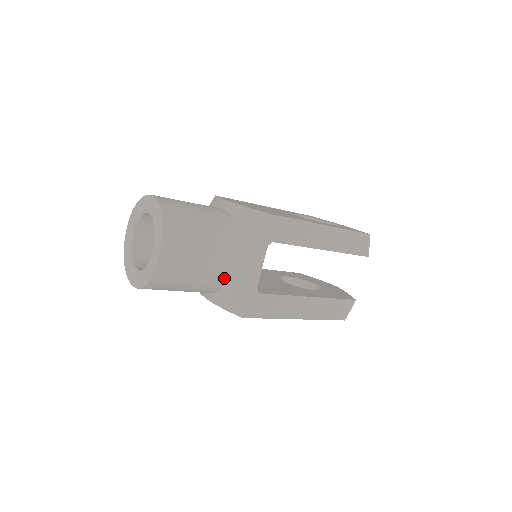
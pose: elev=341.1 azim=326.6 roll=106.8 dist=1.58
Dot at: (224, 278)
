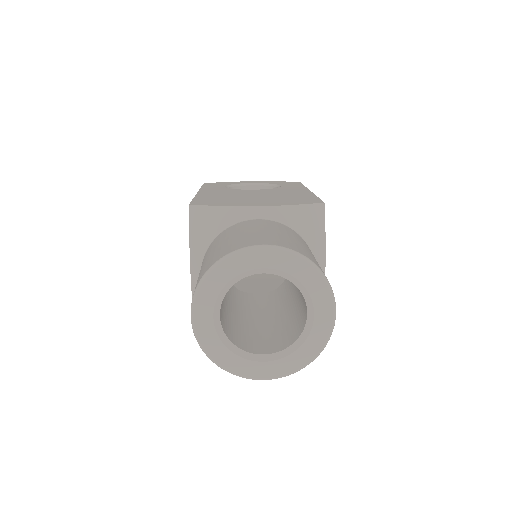
Dot at: occluded
